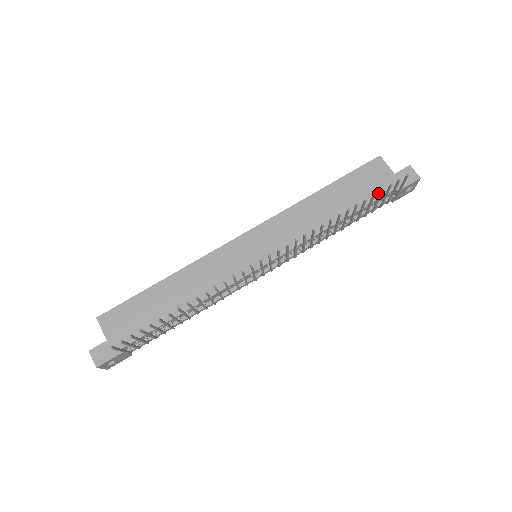
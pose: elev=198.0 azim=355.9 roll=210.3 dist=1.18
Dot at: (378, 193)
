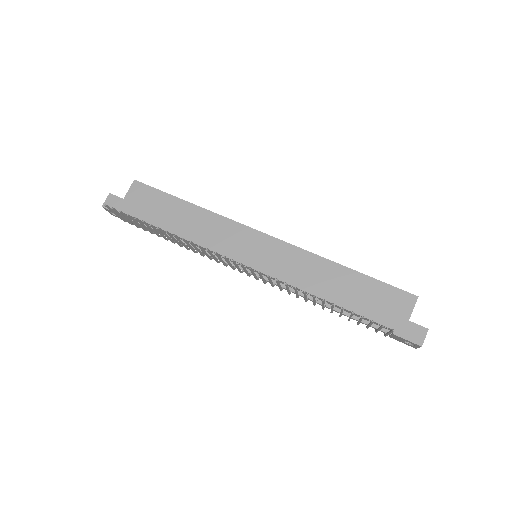
Dot at: (379, 317)
